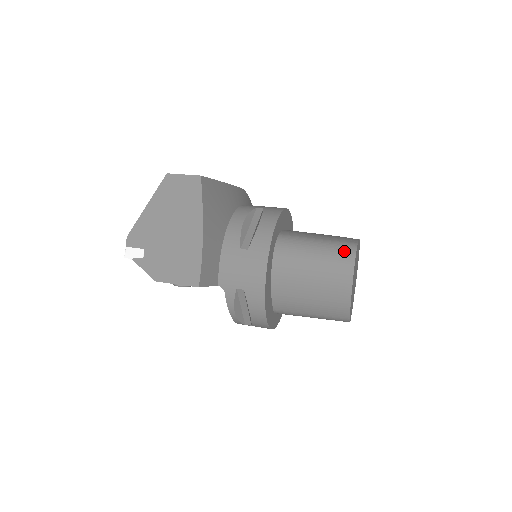
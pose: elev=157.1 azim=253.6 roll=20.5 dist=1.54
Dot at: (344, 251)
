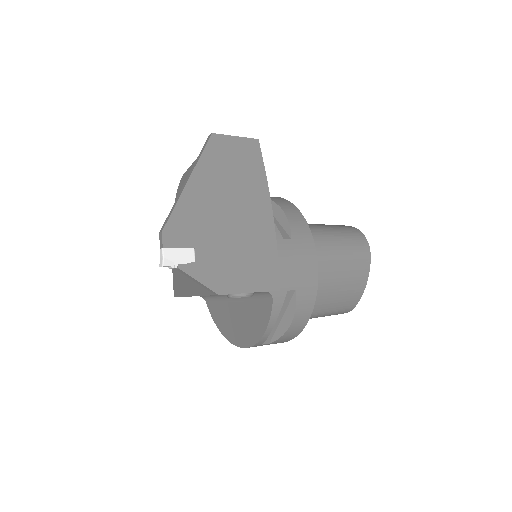
Dot at: (355, 234)
